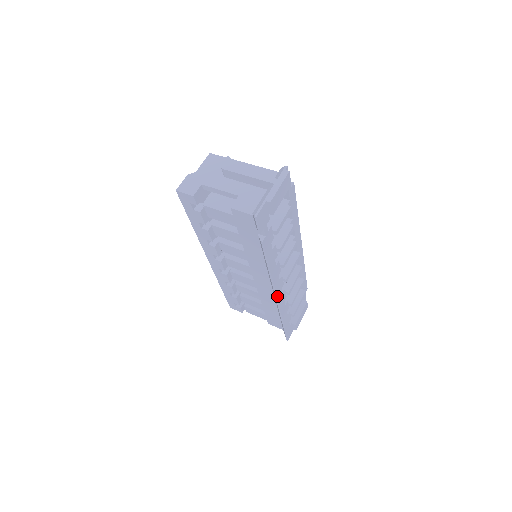
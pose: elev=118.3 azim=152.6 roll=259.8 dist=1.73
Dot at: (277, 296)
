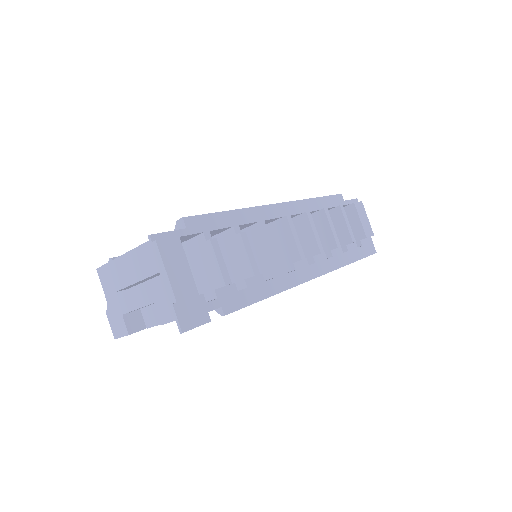
Dot at: (312, 277)
